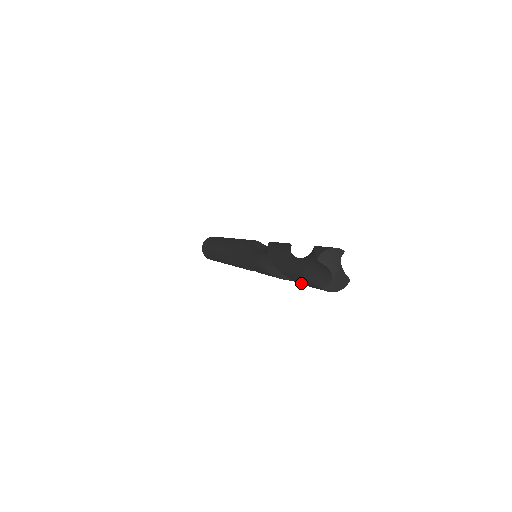
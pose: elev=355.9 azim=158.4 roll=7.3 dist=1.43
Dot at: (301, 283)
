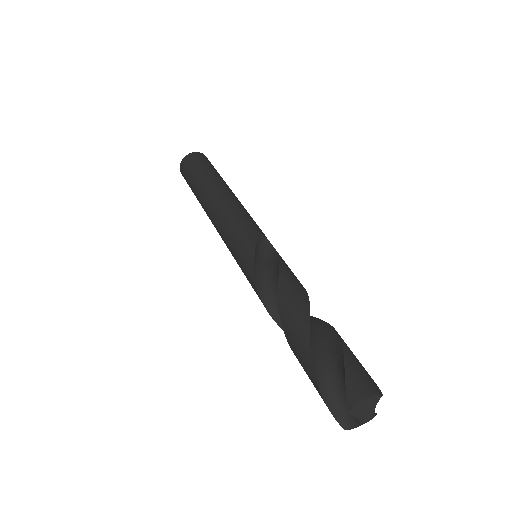
Dot at: occluded
